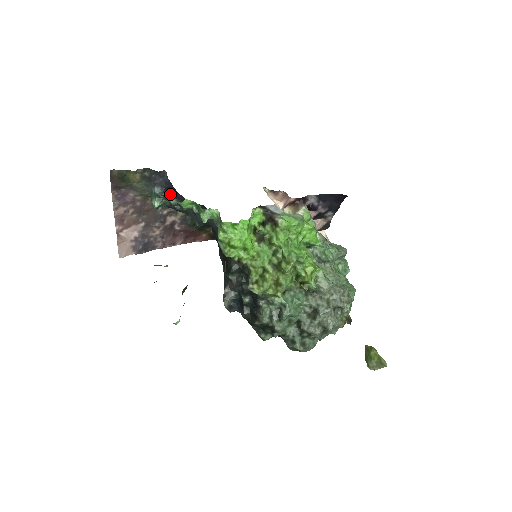
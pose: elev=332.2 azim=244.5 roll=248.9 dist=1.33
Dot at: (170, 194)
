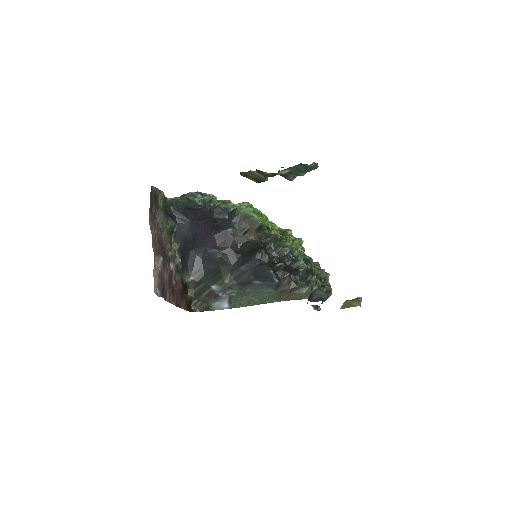
Dot at: (173, 233)
